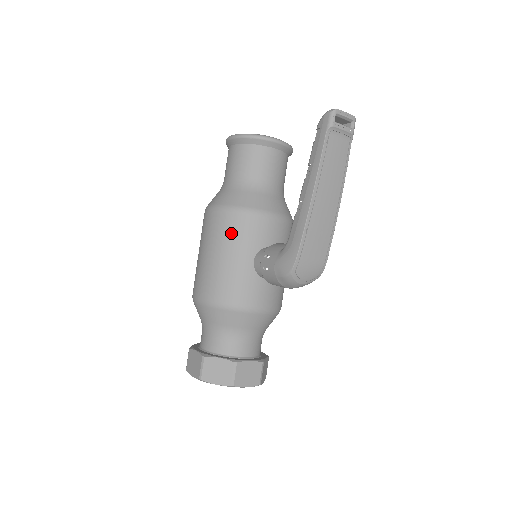
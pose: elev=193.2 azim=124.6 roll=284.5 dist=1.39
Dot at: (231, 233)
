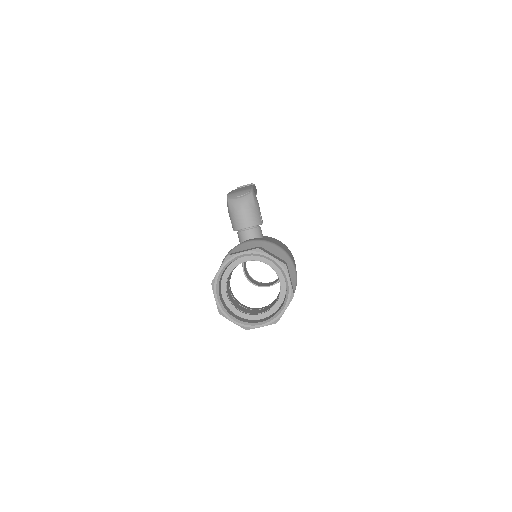
Dot at: occluded
